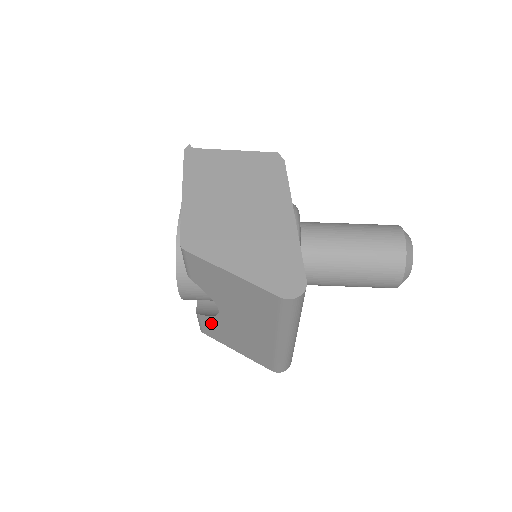
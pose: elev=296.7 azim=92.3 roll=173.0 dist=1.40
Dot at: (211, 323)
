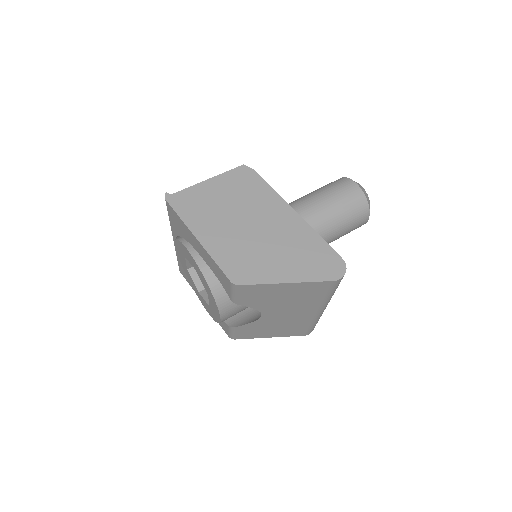
Dot at: (248, 328)
